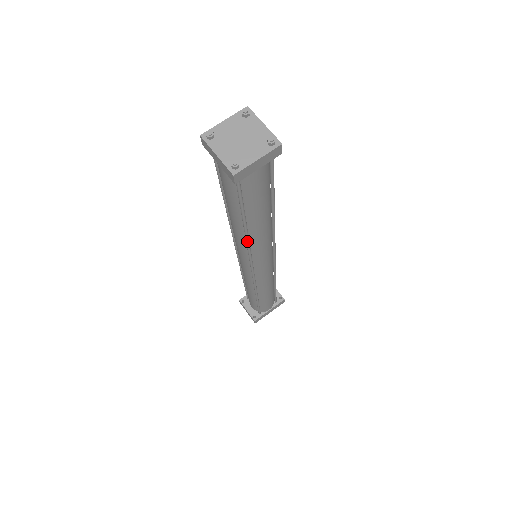
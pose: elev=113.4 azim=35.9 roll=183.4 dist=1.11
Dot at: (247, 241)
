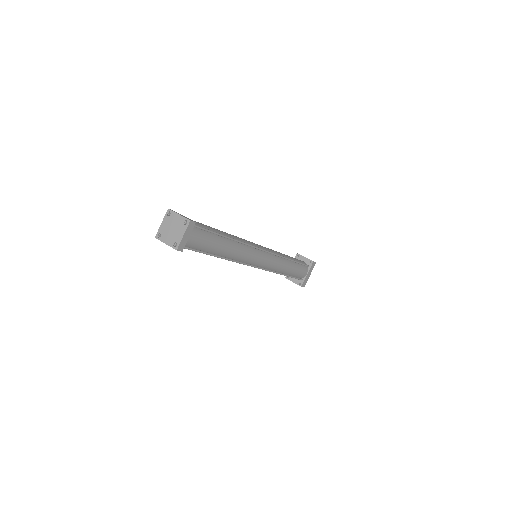
Dot at: (229, 260)
